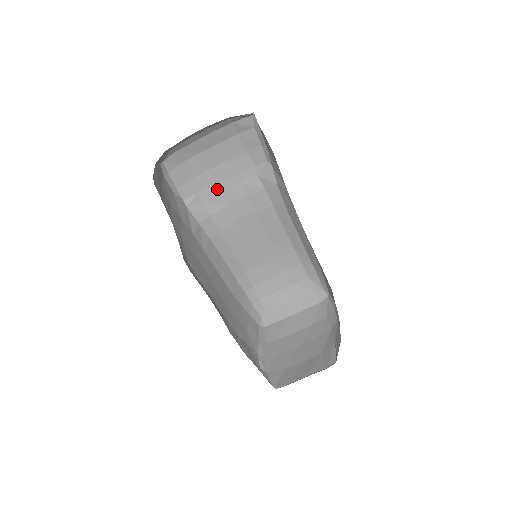
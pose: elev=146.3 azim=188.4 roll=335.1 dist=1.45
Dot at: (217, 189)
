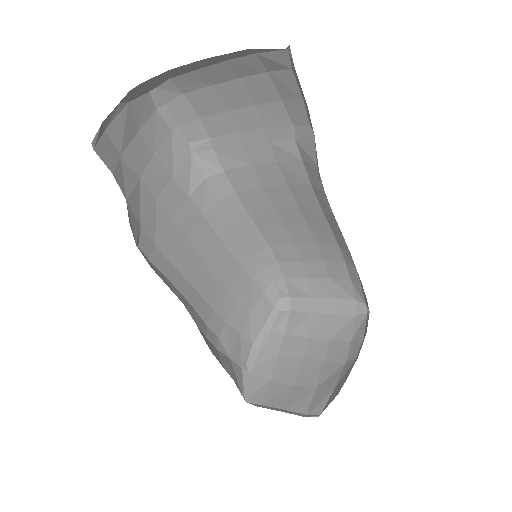
Dot at: (236, 140)
